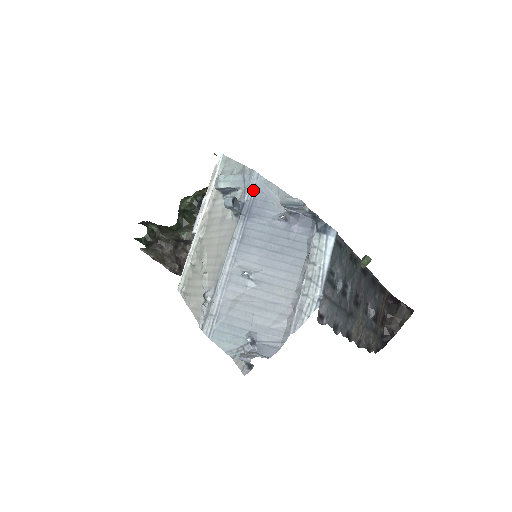
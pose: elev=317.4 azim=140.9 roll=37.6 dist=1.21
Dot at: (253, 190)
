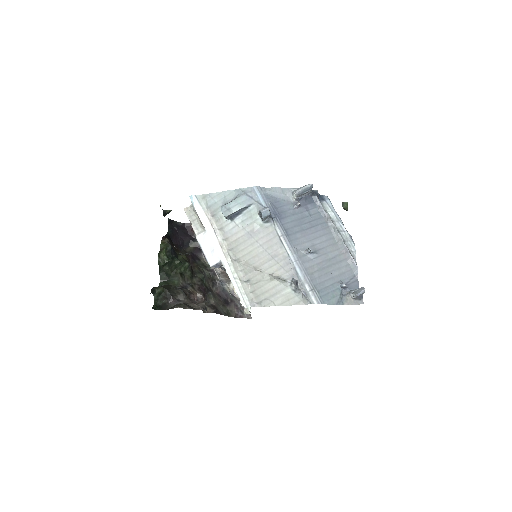
Dot at: (266, 199)
